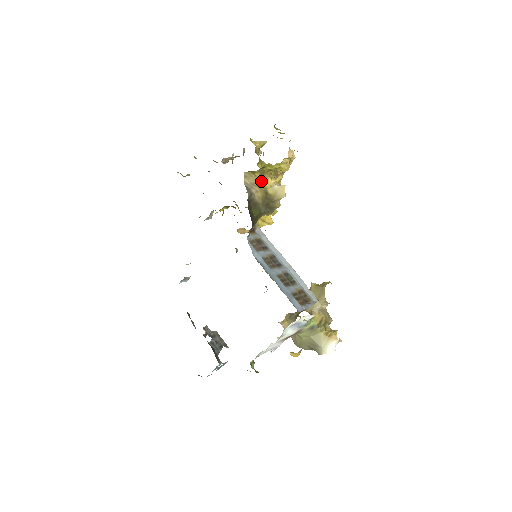
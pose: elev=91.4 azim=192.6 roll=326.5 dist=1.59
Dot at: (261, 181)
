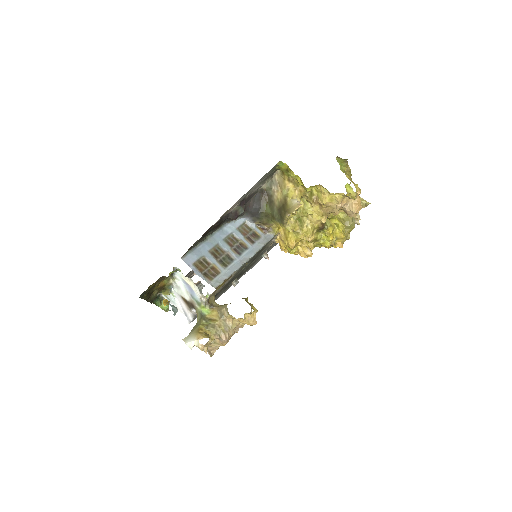
Dot at: (287, 187)
